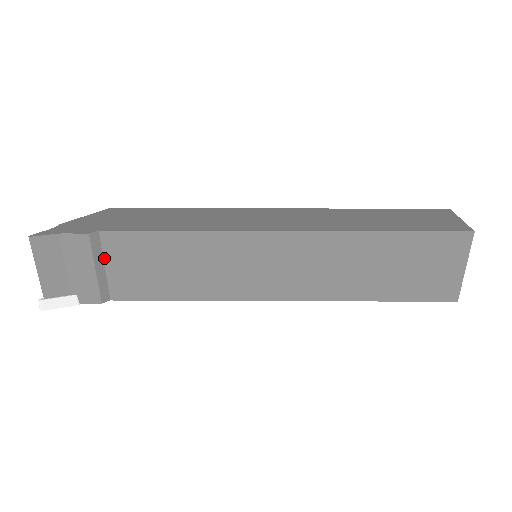
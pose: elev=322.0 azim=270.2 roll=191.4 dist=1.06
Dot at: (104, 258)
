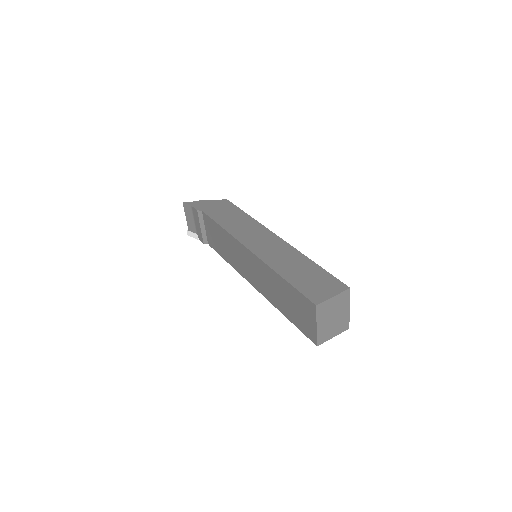
Dot at: (204, 224)
